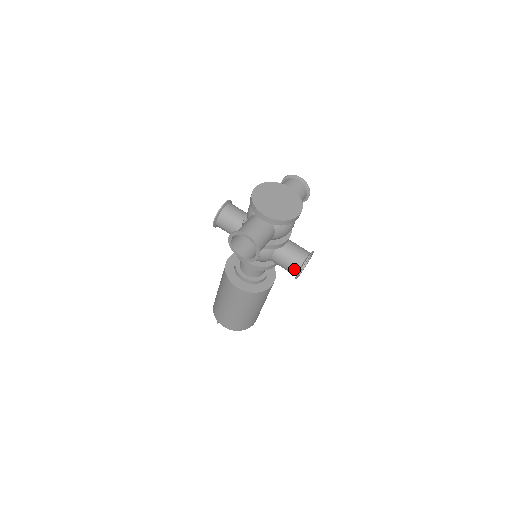
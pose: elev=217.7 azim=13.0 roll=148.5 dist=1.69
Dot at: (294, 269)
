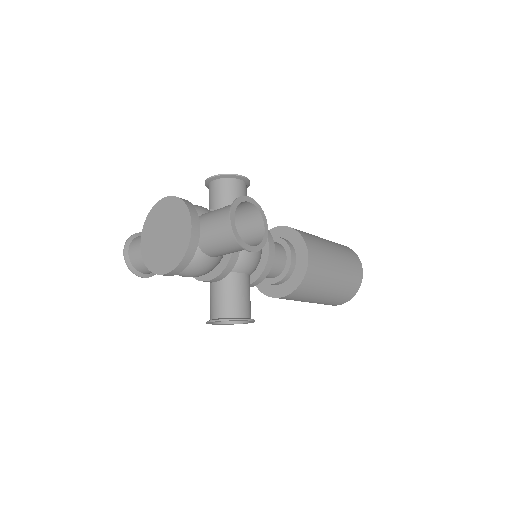
Dot at: occluded
